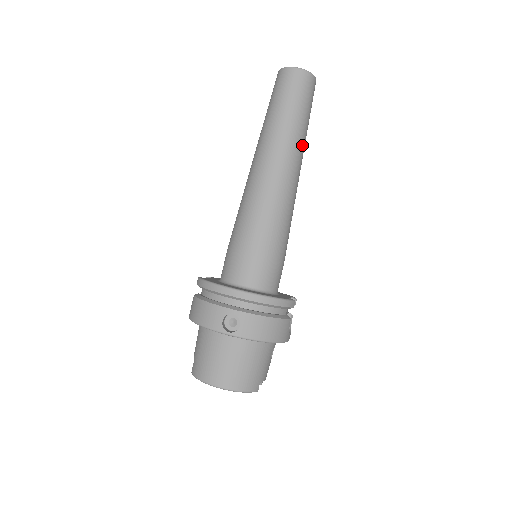
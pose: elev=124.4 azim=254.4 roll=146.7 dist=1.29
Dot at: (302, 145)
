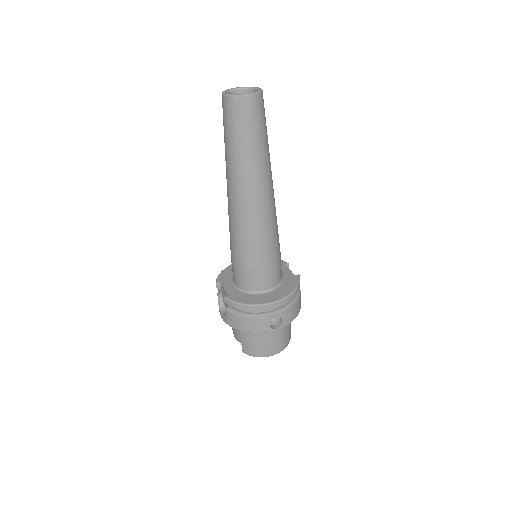
Dot at: occluded
